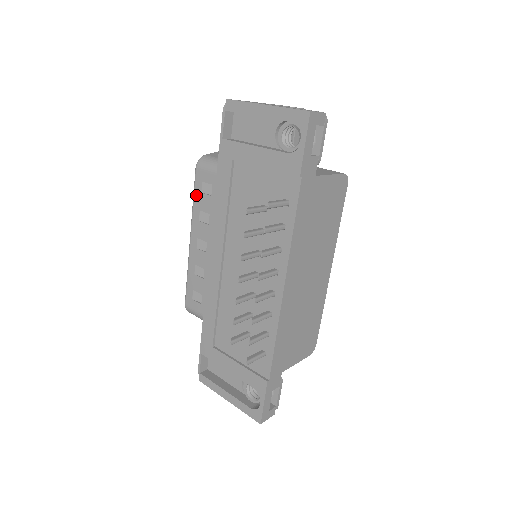
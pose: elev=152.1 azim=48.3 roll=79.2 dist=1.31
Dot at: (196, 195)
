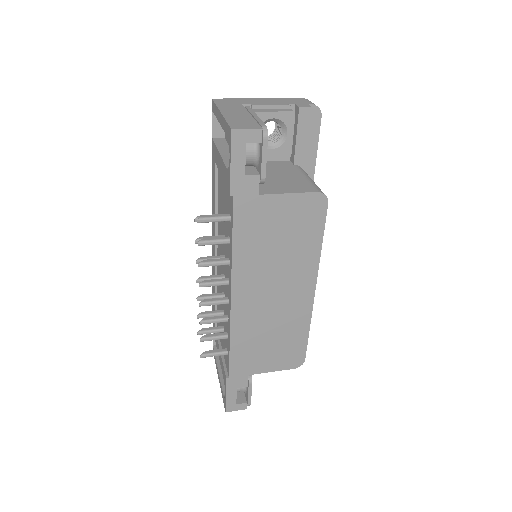
Dot at: occluded
